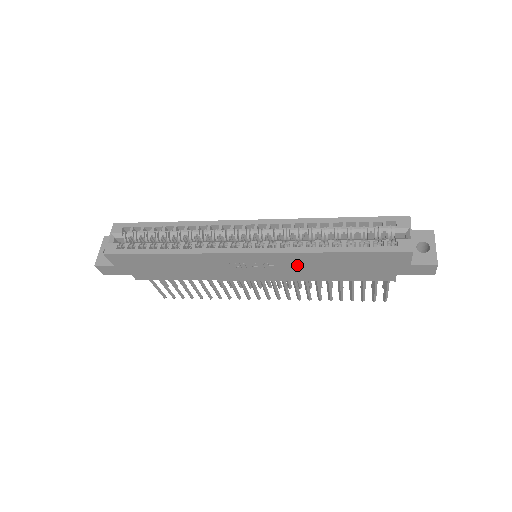
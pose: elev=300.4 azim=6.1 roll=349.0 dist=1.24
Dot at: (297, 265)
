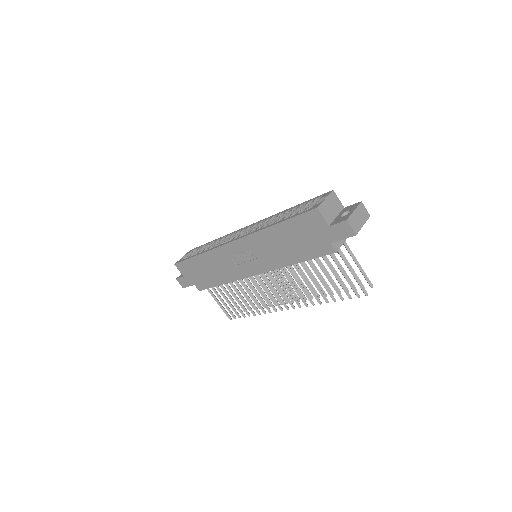
Dot at: (265, 248)
